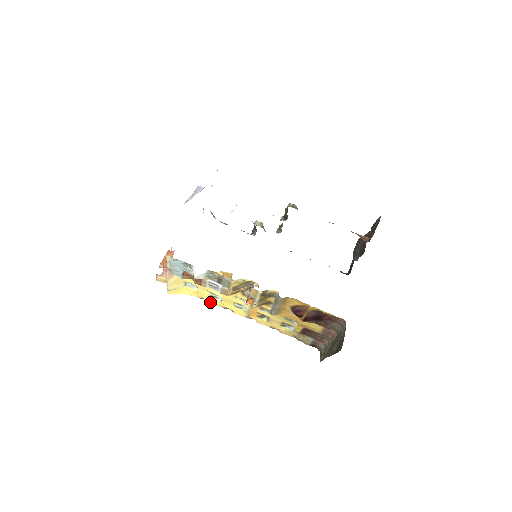
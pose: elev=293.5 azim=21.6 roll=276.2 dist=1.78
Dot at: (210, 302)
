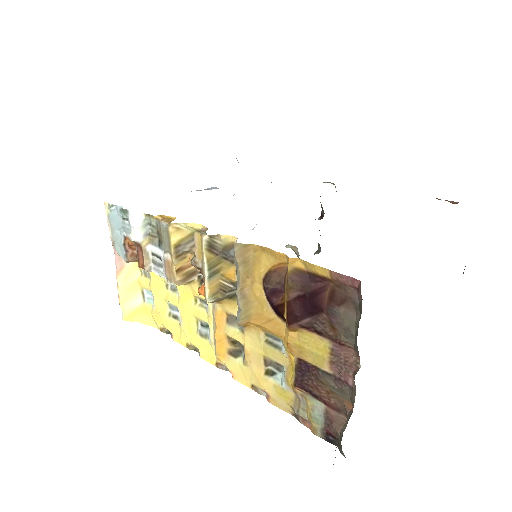
Dot at: (172, 336)
